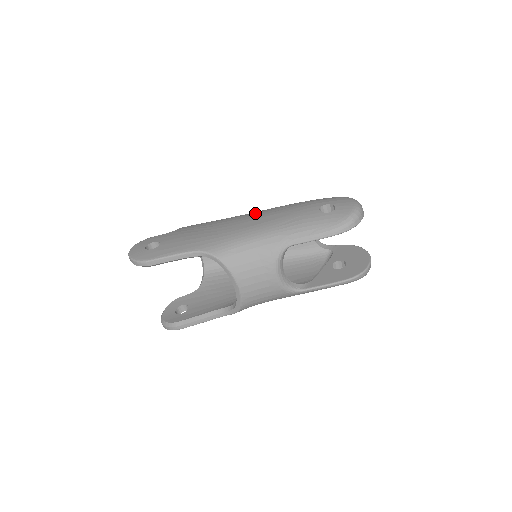
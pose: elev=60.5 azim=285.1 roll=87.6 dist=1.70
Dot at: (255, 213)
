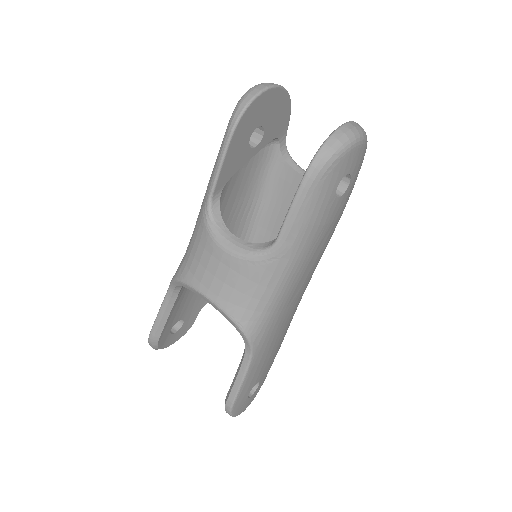
Dot at: occluded
